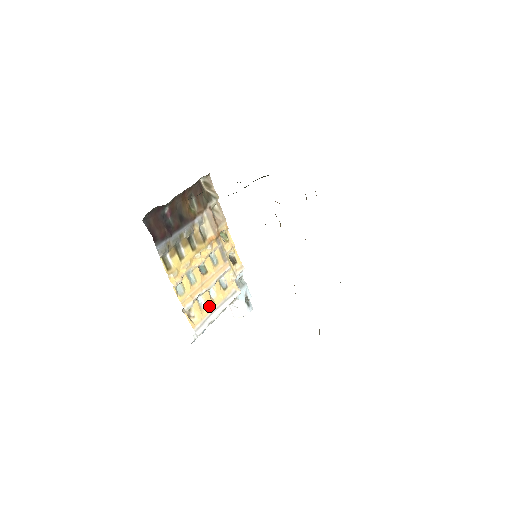
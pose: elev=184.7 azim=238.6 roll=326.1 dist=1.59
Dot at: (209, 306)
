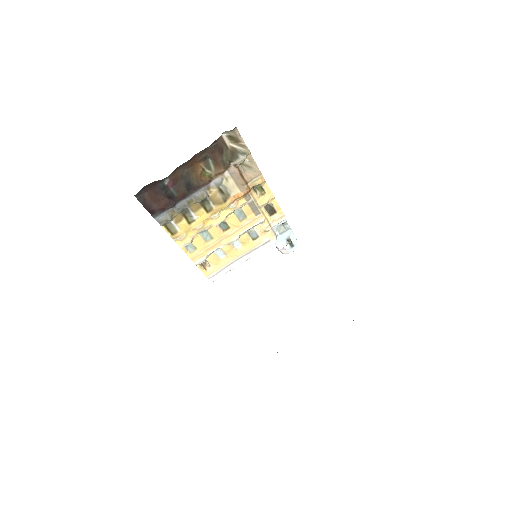
Dot at: (230, 256)
